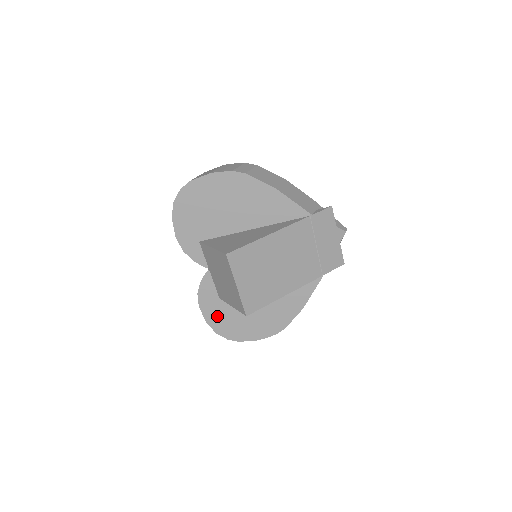
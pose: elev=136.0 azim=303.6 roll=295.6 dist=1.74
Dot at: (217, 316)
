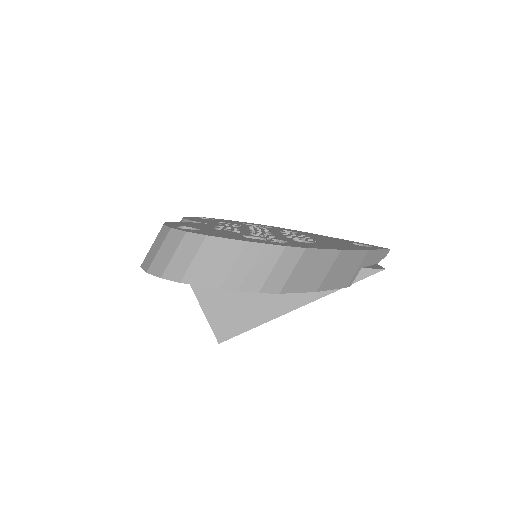
Dot at: occluded
